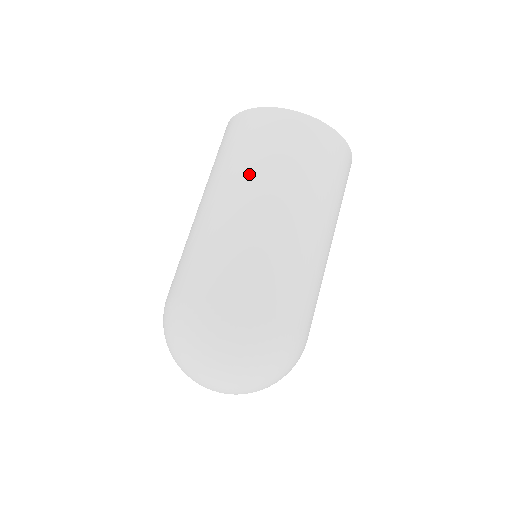
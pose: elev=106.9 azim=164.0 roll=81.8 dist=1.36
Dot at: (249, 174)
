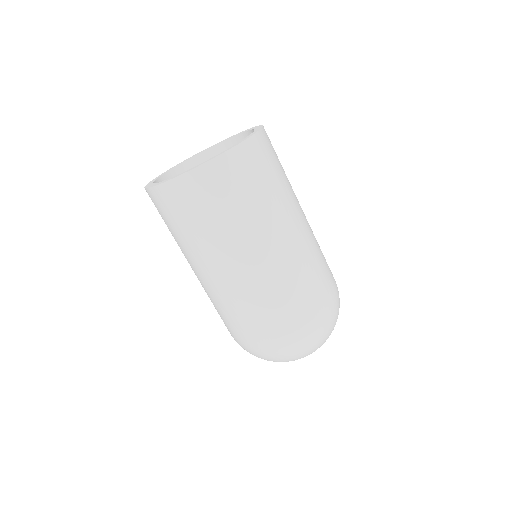
Dot at: (232, 236)
